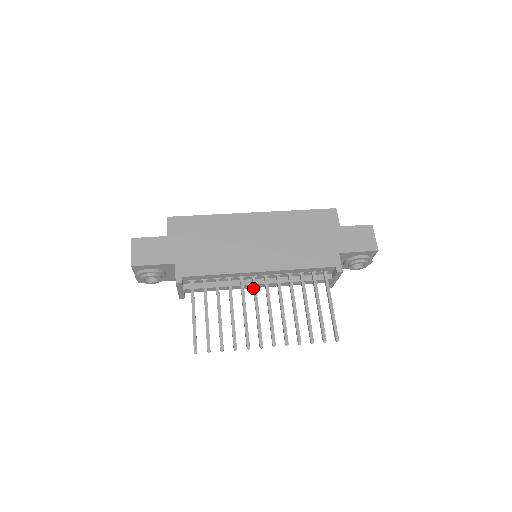
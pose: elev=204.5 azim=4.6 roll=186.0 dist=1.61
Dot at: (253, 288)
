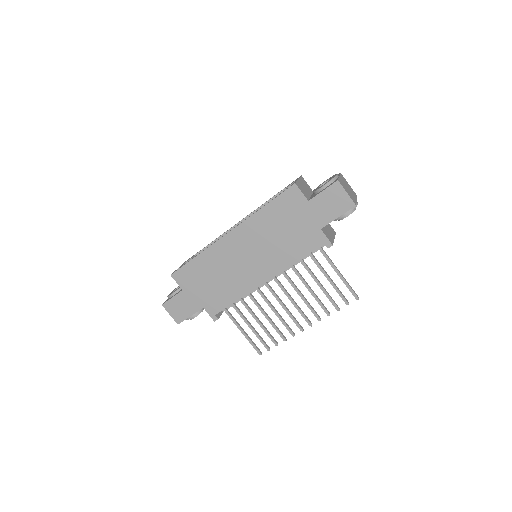
Dot at: occluded
